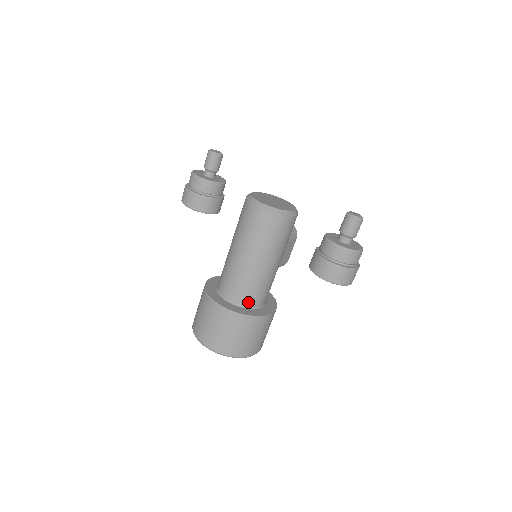
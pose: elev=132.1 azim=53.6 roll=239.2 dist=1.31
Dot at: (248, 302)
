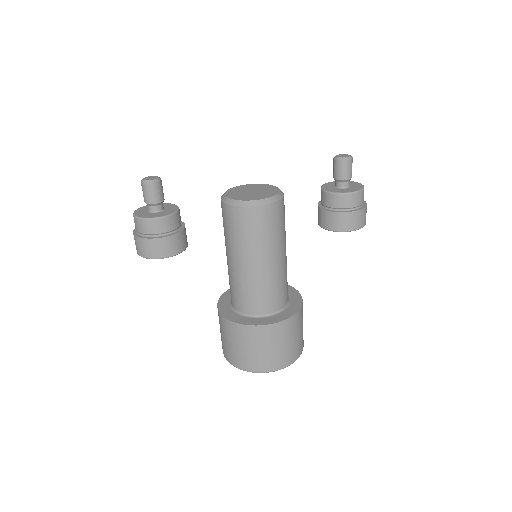
Dot at: (284, 302)
